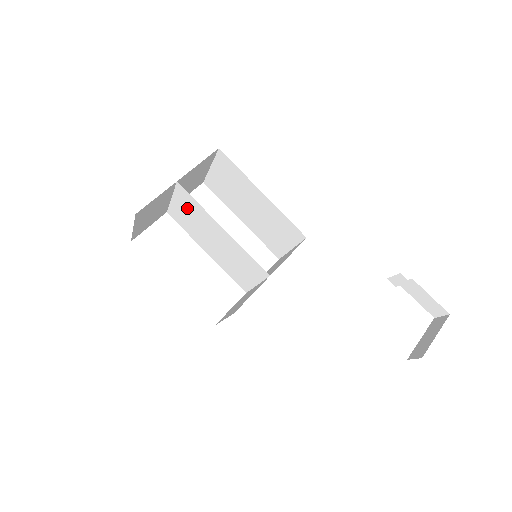
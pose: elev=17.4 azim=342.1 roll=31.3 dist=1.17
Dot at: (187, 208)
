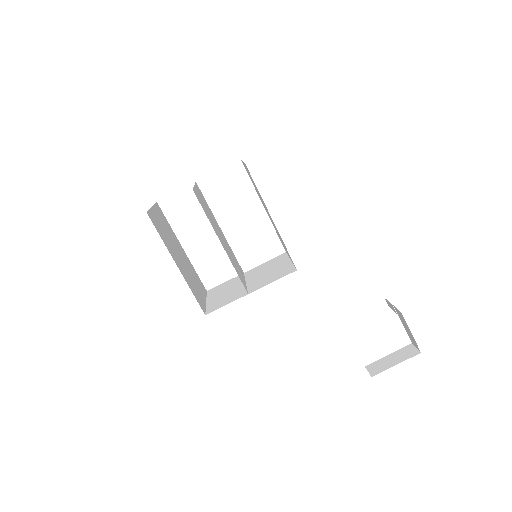
Dot at: (203, 203)
